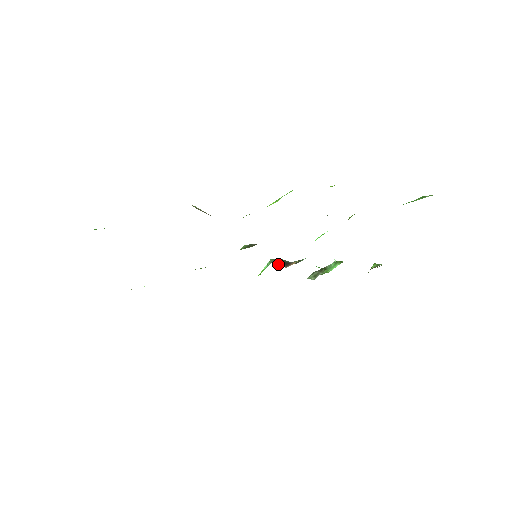
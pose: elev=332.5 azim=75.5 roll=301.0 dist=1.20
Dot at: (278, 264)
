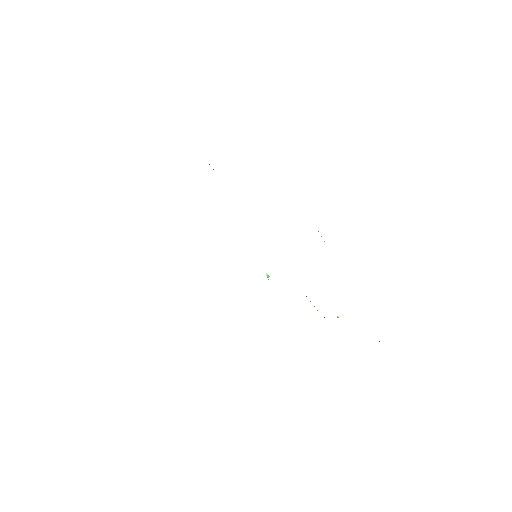
Dot at: occluded
